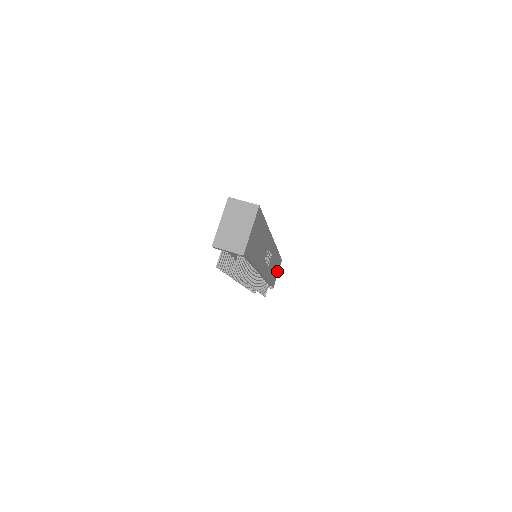
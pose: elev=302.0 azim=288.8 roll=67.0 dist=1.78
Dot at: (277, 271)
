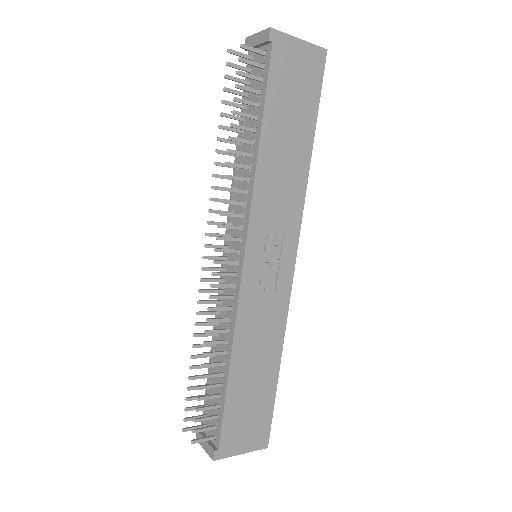
Dot at: (247, 437)
